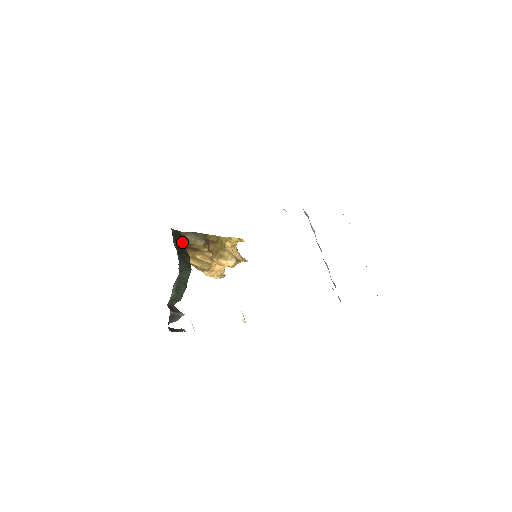
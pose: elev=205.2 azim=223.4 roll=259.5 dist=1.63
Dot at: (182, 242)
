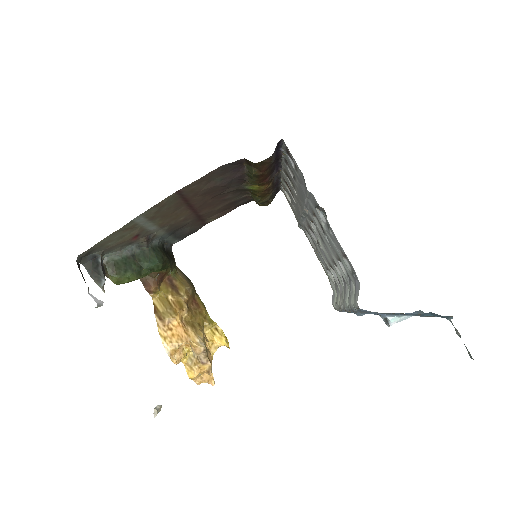
Dot at: (172, 259)
